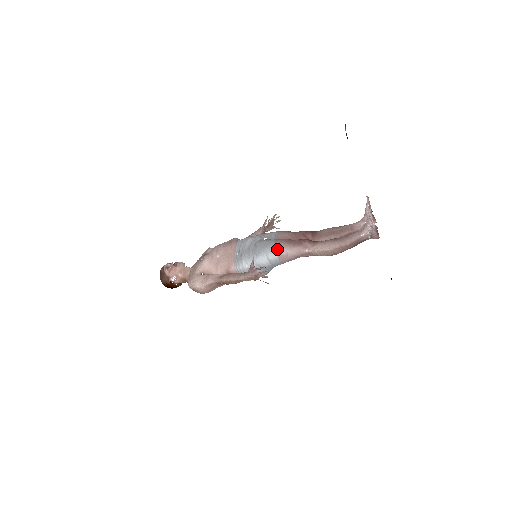
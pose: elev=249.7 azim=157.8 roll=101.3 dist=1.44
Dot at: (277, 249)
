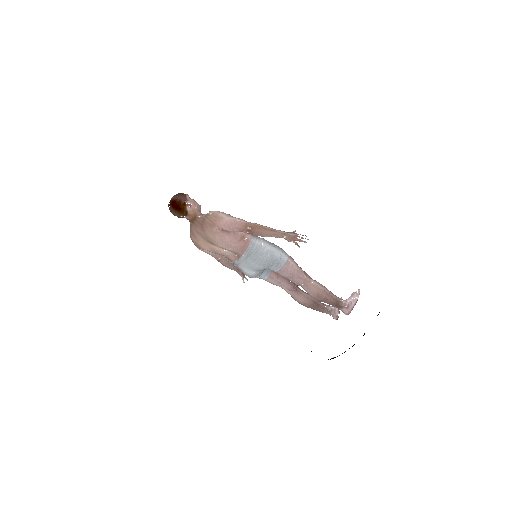
Dot at: (289, 257)
